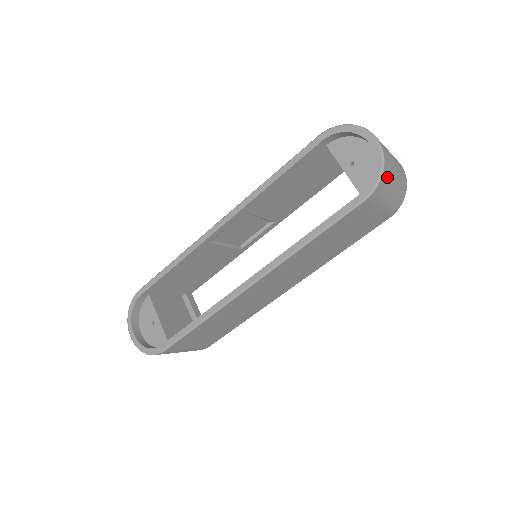
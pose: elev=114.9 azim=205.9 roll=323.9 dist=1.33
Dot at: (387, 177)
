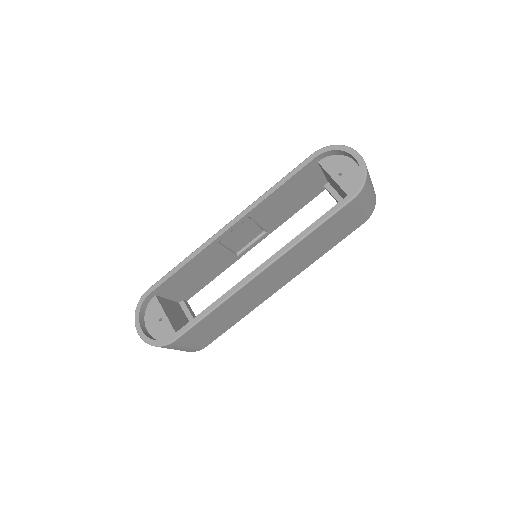
Dot at: (368, 183)
